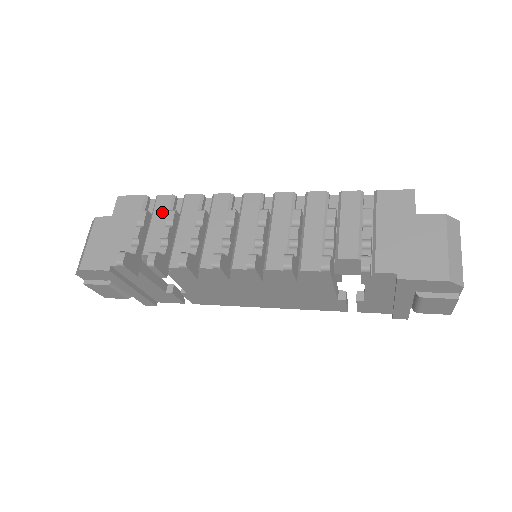
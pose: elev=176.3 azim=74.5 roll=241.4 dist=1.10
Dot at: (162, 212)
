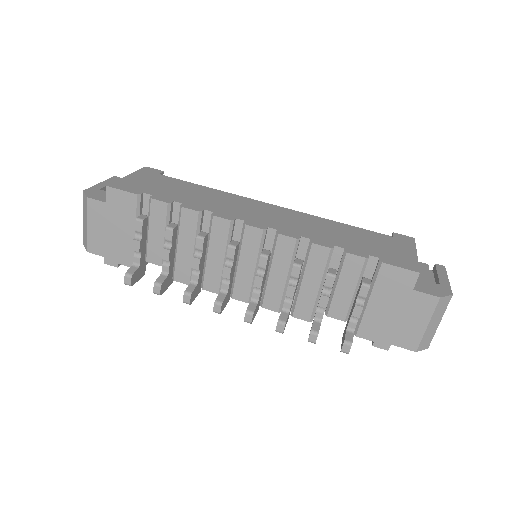
Dot at: (159, 221)
